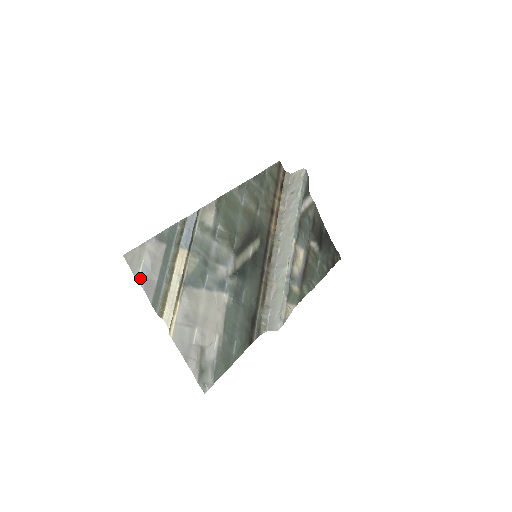
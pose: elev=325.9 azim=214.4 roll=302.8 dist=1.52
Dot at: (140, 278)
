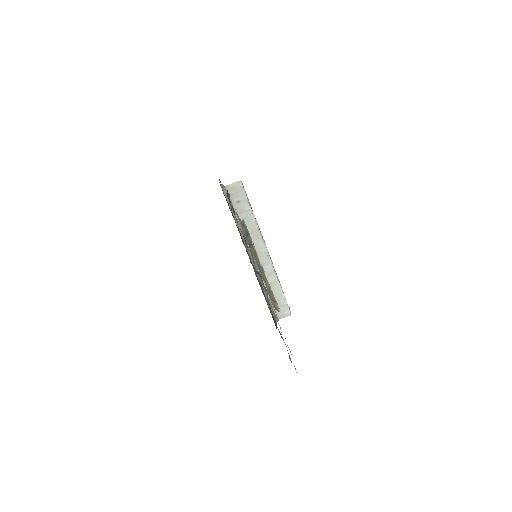
Dot at: occluded
